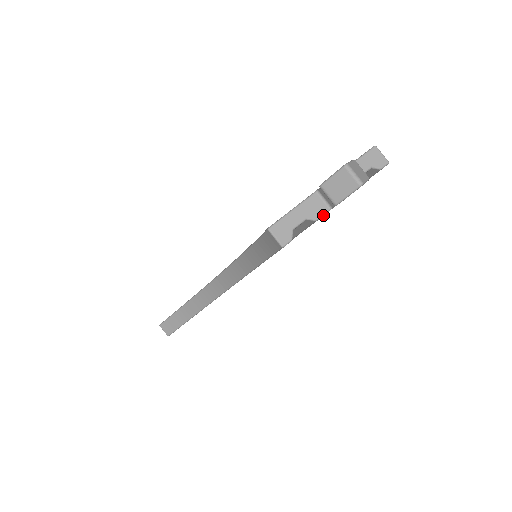
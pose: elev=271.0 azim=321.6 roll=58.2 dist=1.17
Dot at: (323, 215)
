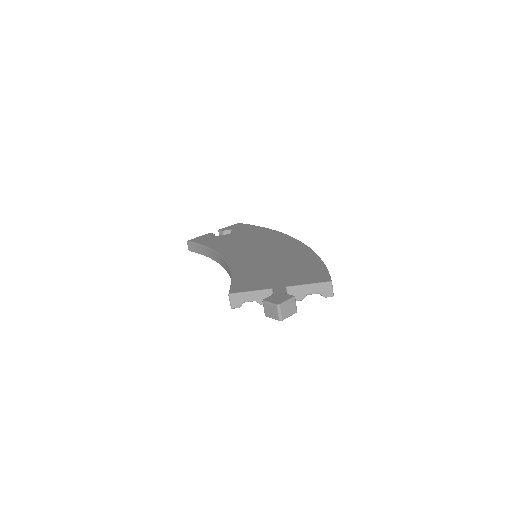
Dot at: occluded
